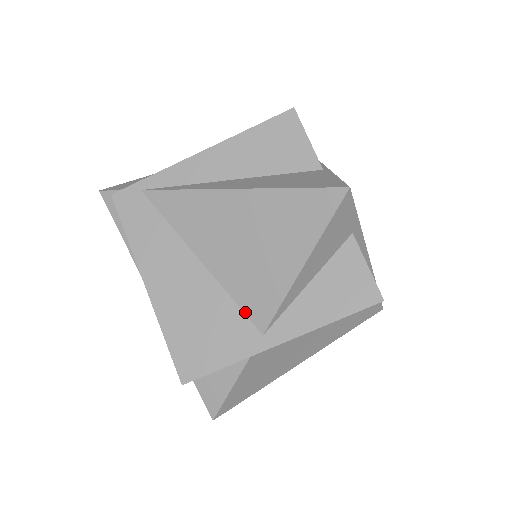
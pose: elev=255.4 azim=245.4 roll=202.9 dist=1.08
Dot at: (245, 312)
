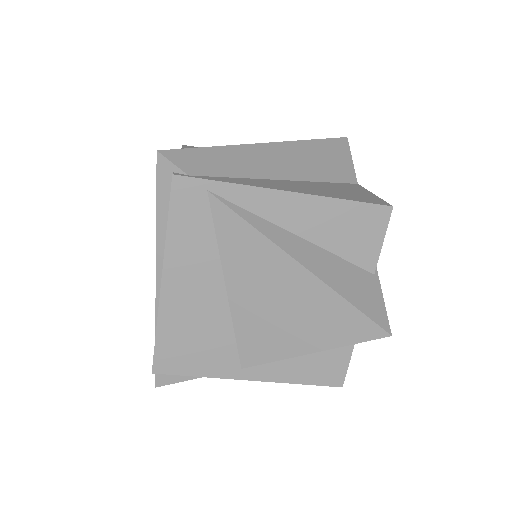
Dot at: (238, 347)
